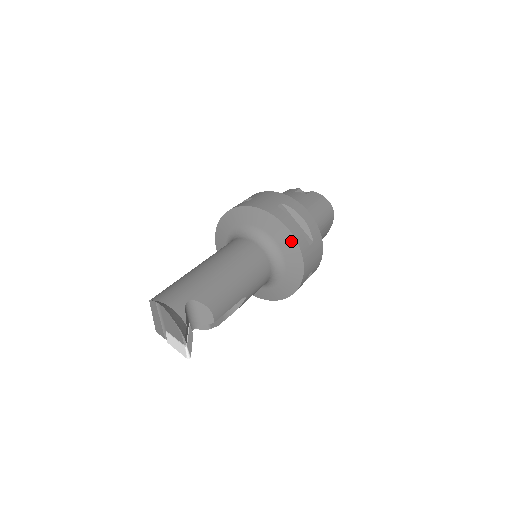
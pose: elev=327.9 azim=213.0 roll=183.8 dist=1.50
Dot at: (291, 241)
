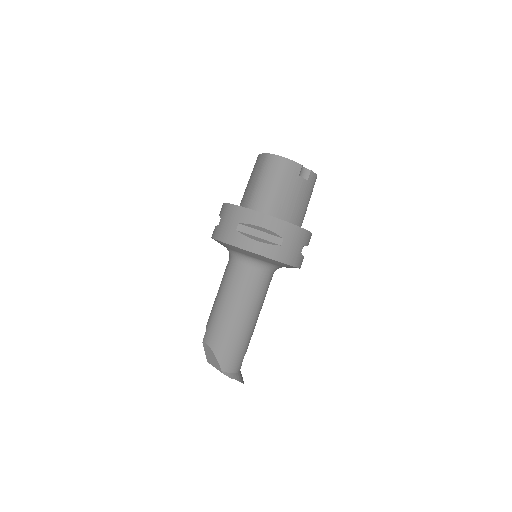
Dot at: occluded
